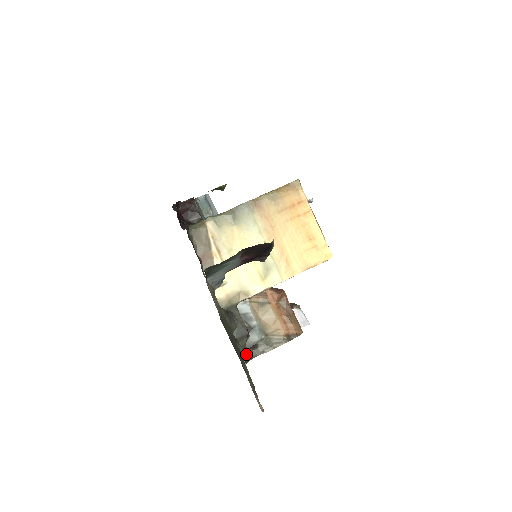
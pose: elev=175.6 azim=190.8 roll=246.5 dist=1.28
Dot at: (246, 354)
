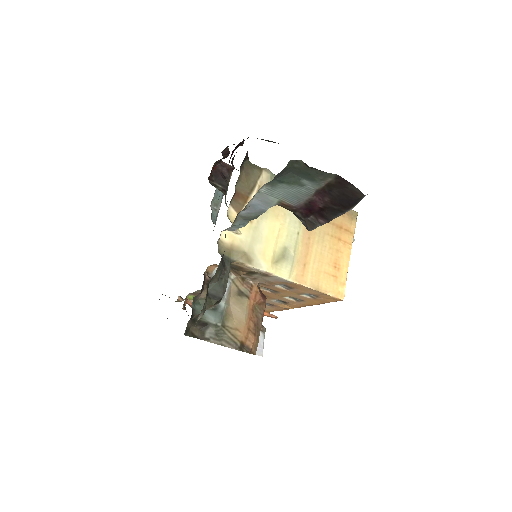
Dot at: (191, 326)
